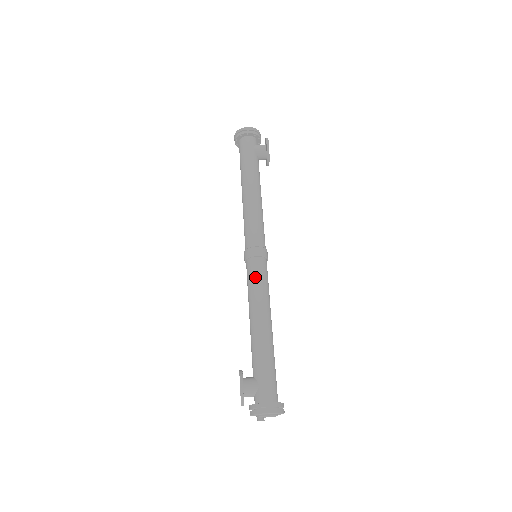
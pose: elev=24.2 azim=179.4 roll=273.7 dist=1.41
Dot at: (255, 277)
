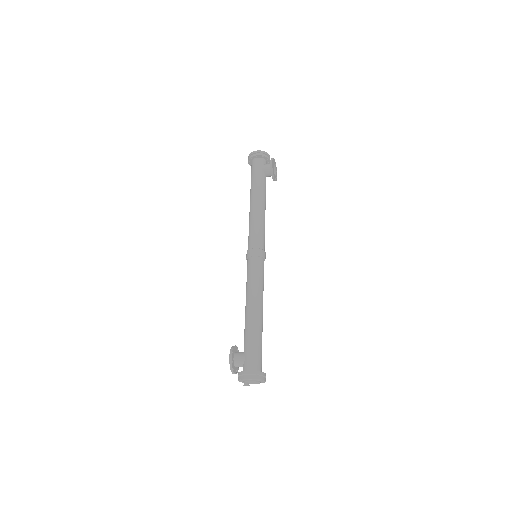
Dot at: (251, 273)
